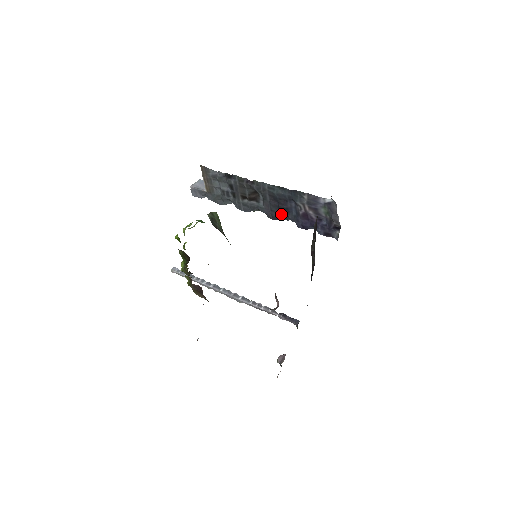
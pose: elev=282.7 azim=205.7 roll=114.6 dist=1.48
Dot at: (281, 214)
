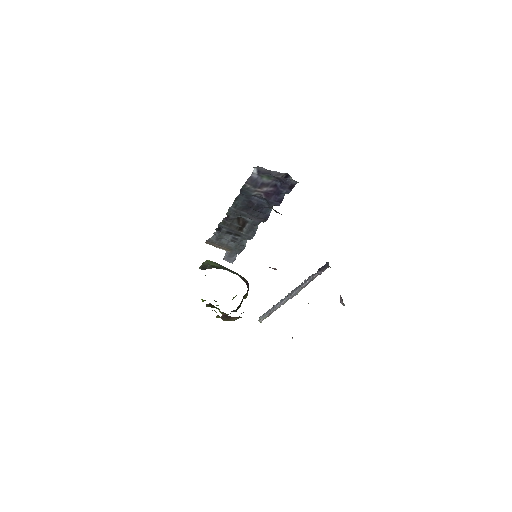
Dot at: (262, 212)
